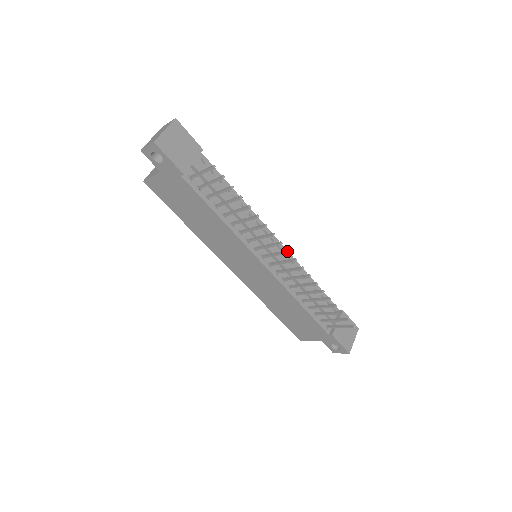
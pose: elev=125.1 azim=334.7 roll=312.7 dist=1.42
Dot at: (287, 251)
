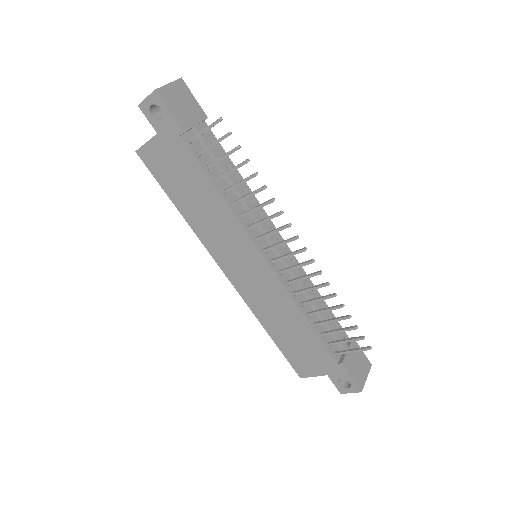
Dot at: (296, 236)
